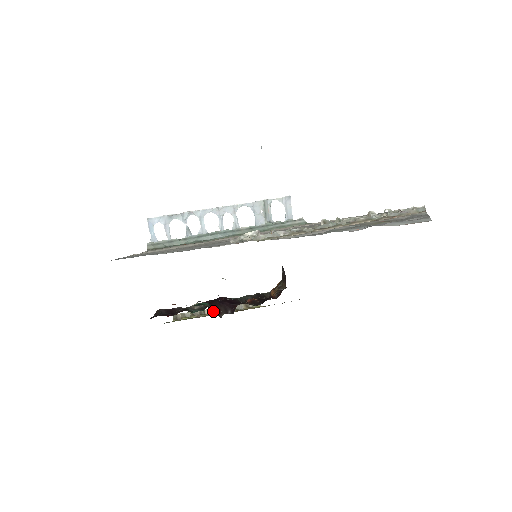
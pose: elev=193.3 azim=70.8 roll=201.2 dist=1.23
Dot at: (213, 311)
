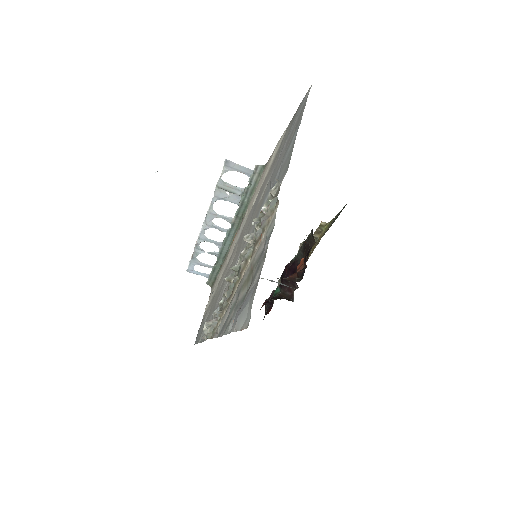
Dot at: occluded
